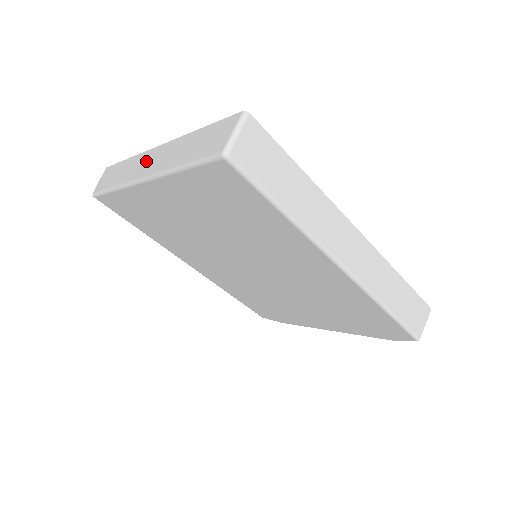
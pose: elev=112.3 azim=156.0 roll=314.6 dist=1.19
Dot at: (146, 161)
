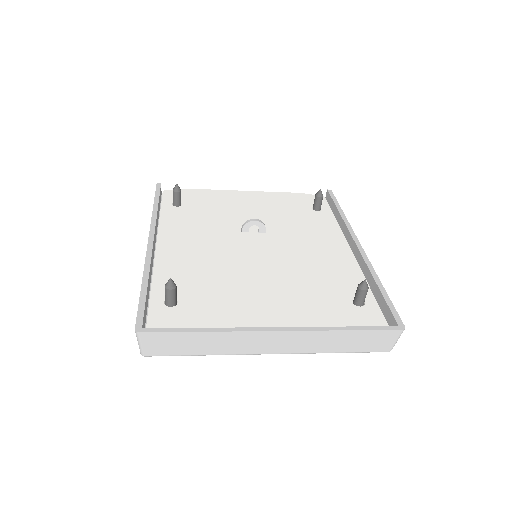
Dot at: (265, 342)
